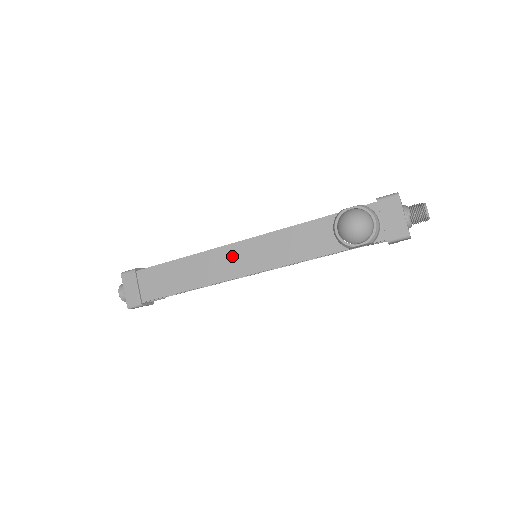
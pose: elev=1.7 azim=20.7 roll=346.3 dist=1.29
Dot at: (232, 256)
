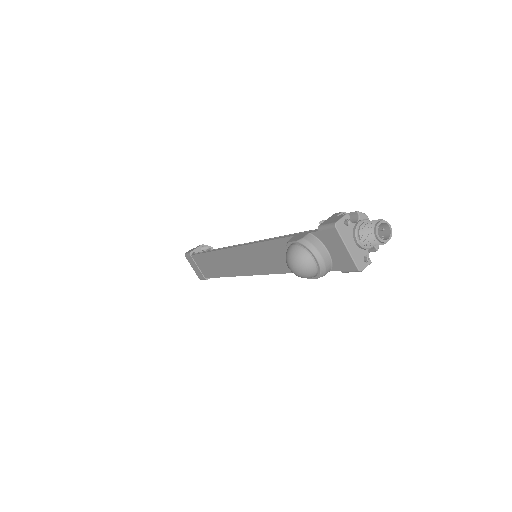
Dot at: (237, 258)
